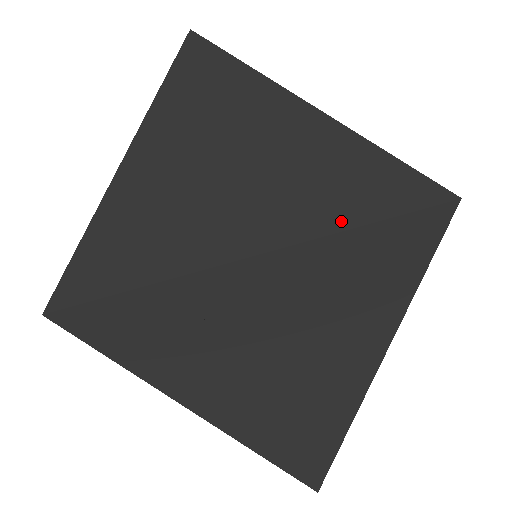
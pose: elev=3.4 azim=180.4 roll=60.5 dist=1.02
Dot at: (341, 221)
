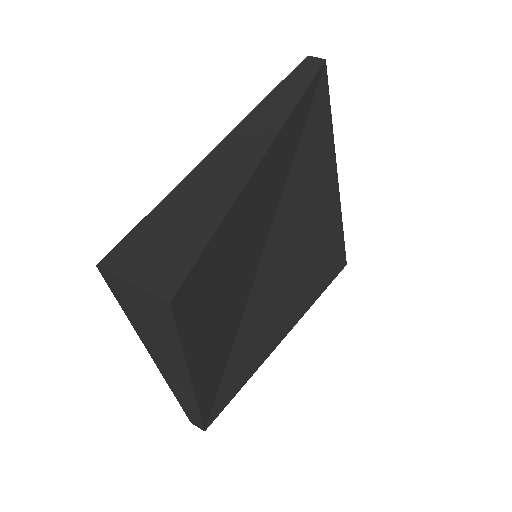
Dot at: (285, 177)
